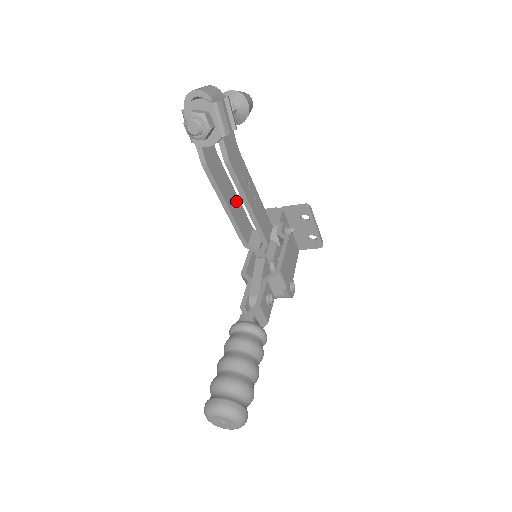
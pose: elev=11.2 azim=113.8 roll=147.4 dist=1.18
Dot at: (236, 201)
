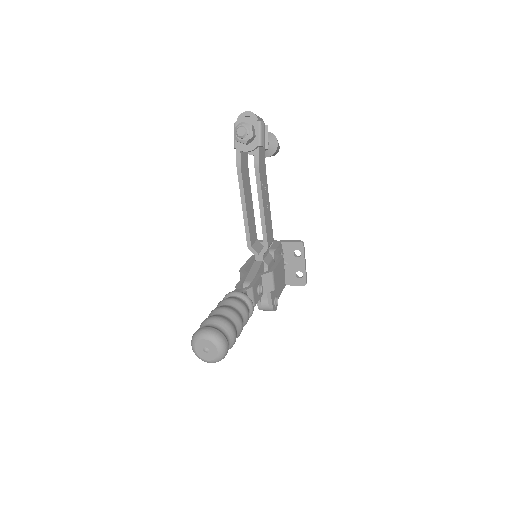
Dot at: (251, 209)
